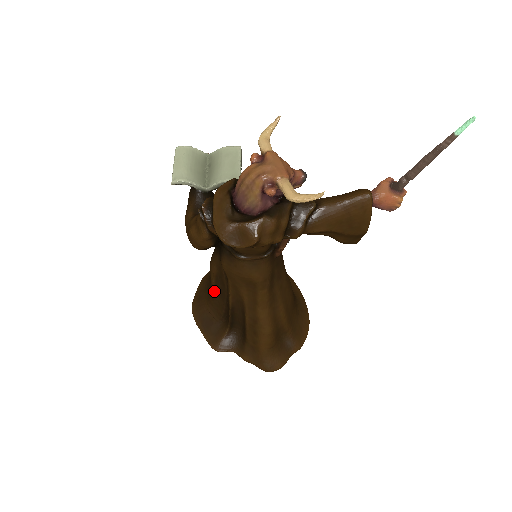
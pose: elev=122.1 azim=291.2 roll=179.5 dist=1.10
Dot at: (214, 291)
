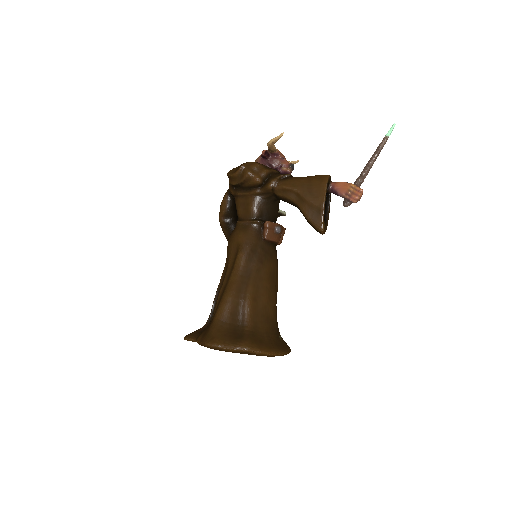
Dot at: occluded
